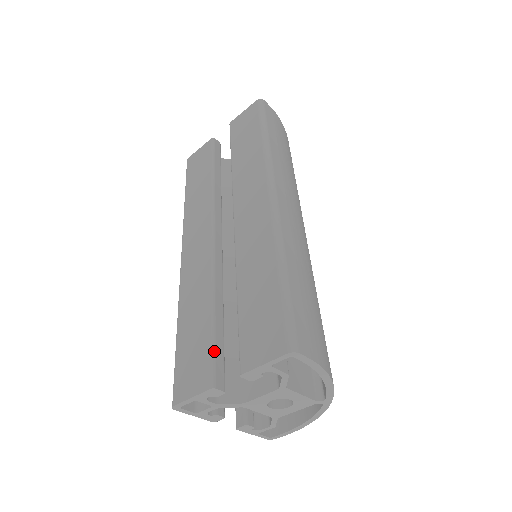
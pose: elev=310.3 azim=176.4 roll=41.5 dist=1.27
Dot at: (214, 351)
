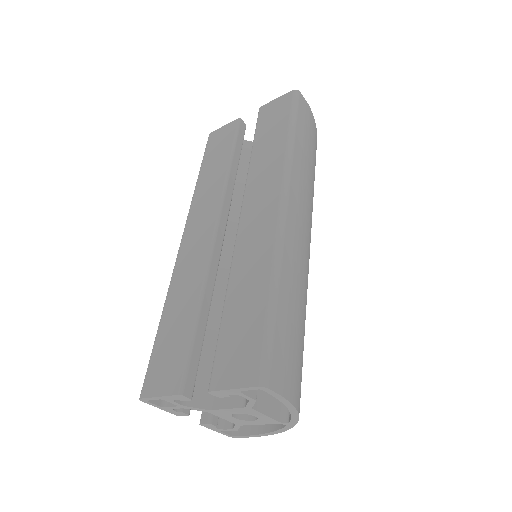
Dot at: (190, 356)
